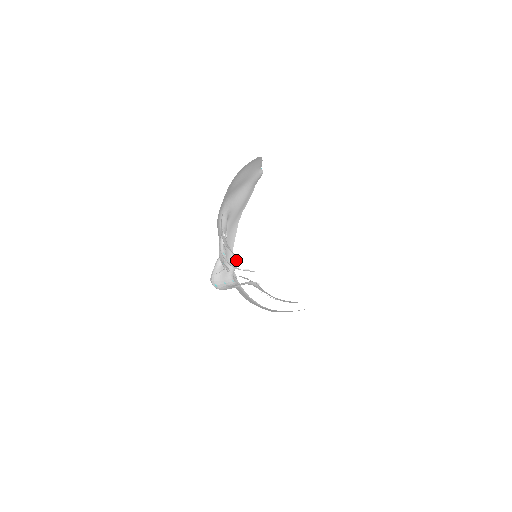
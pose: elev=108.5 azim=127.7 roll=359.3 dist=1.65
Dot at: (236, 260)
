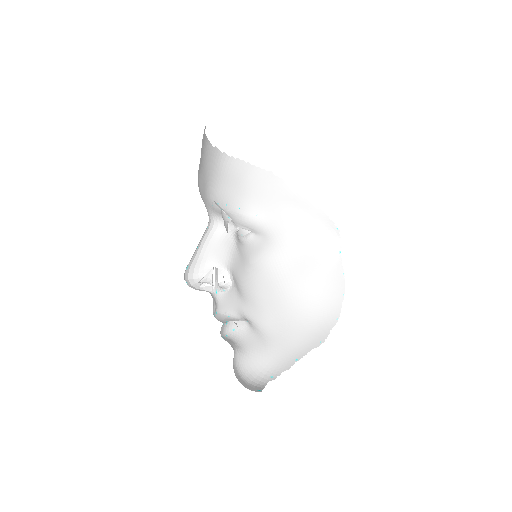
Dot at: occluded
